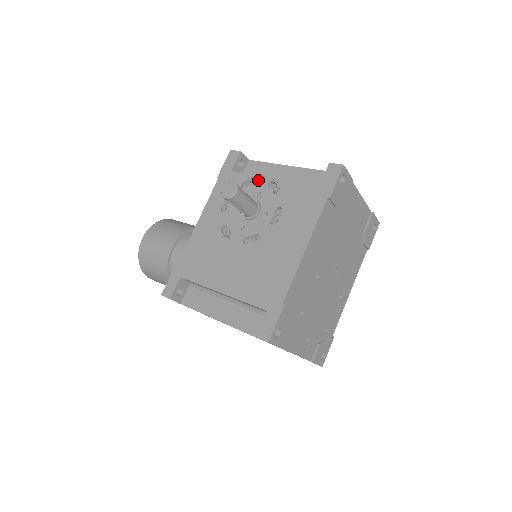
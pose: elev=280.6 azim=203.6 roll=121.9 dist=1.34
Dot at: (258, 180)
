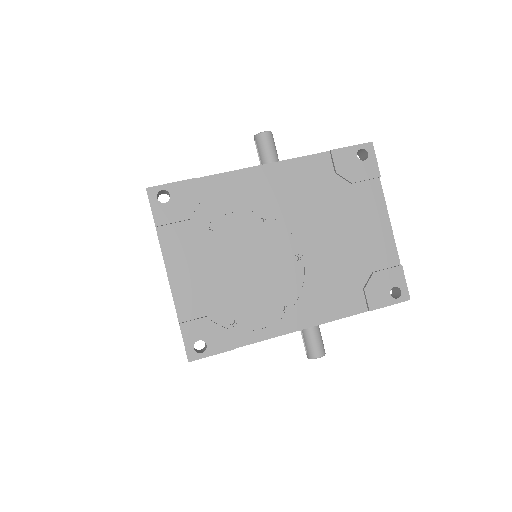
Dot at: occluded
